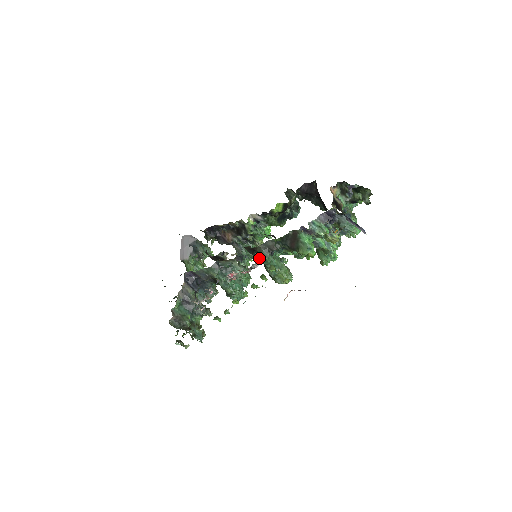
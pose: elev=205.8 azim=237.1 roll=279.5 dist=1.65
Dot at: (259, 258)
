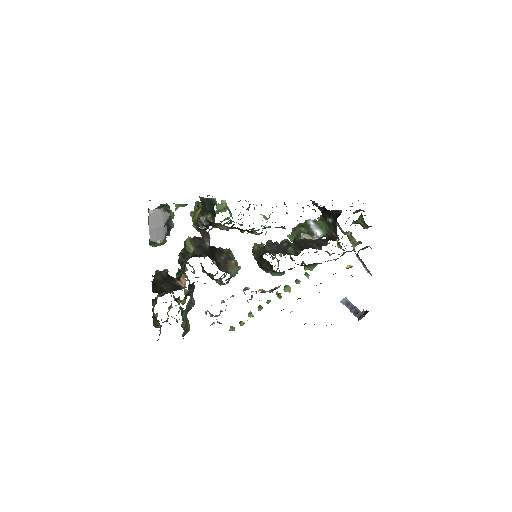
Dot at: (271, 272)
